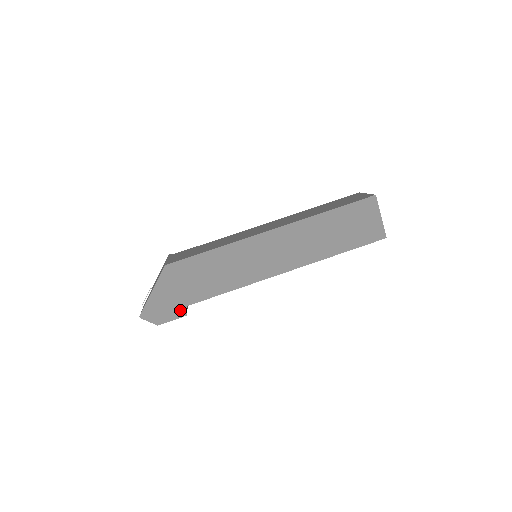
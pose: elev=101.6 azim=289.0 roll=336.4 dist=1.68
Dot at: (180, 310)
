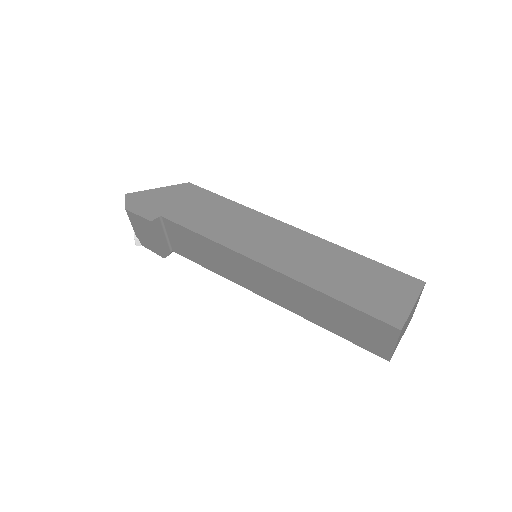
Dot at: (153, 214)
